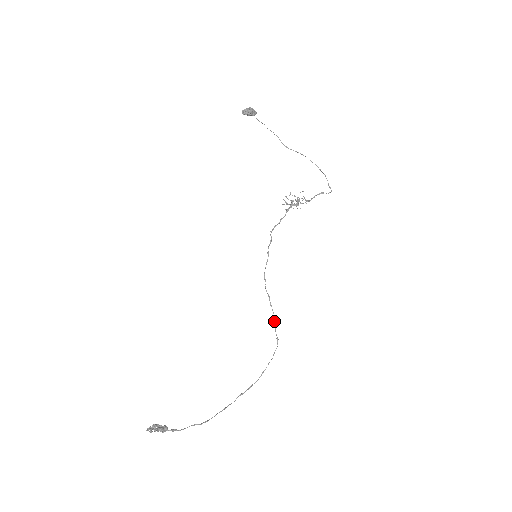
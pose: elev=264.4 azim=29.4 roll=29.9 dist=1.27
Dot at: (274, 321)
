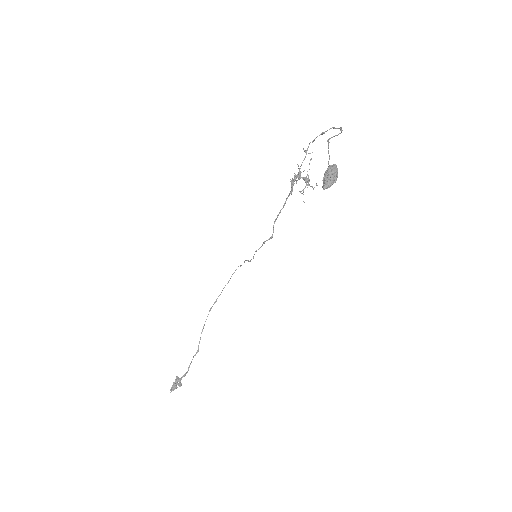
Dot at: occluded
